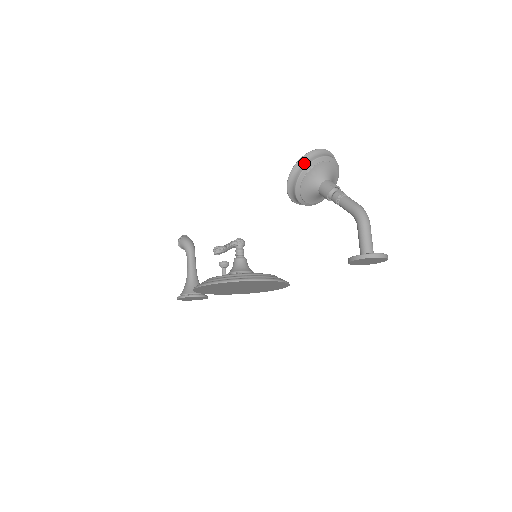
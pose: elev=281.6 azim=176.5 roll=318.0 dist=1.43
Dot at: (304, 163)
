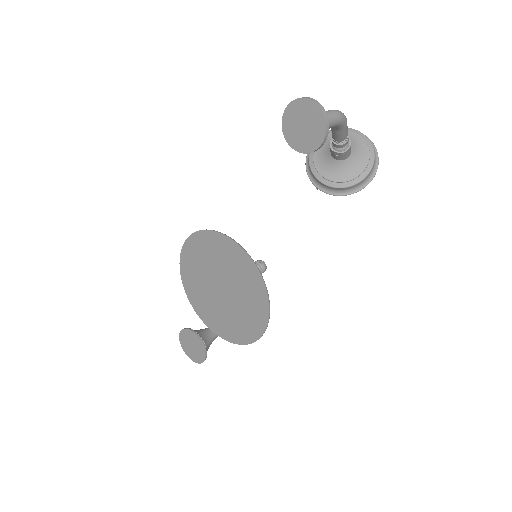
Dot at: (330, 132)
